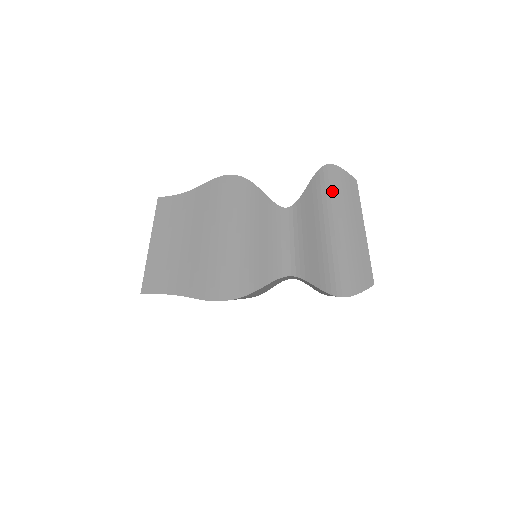
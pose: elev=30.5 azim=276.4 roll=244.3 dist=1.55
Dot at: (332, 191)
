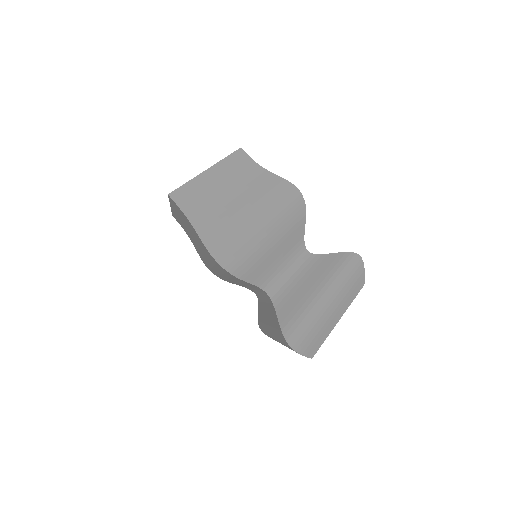
Dot at: (346, 274)
